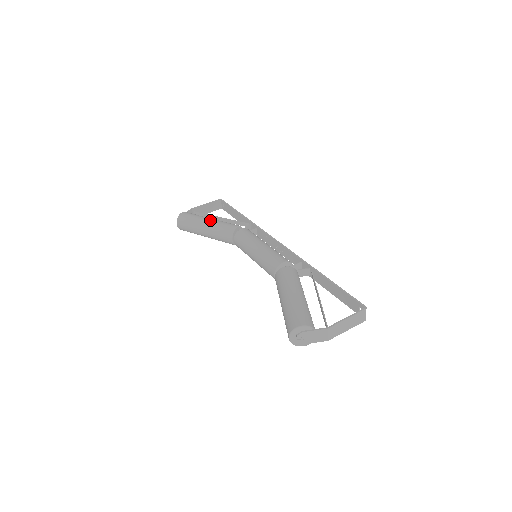
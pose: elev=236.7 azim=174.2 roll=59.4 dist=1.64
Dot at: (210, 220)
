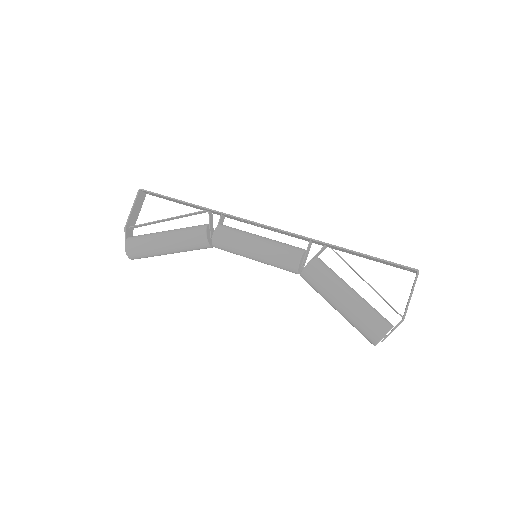
Dot at: (168, 240)
